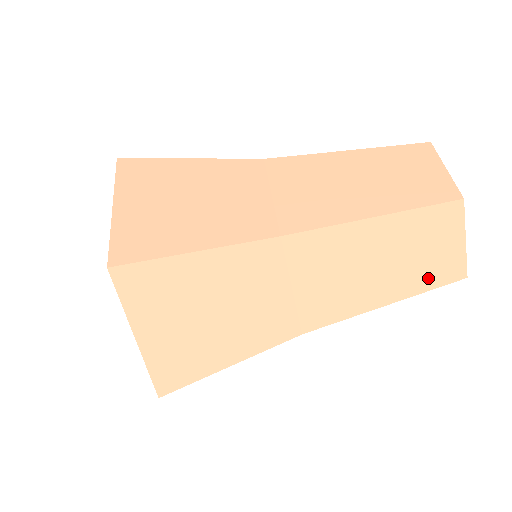
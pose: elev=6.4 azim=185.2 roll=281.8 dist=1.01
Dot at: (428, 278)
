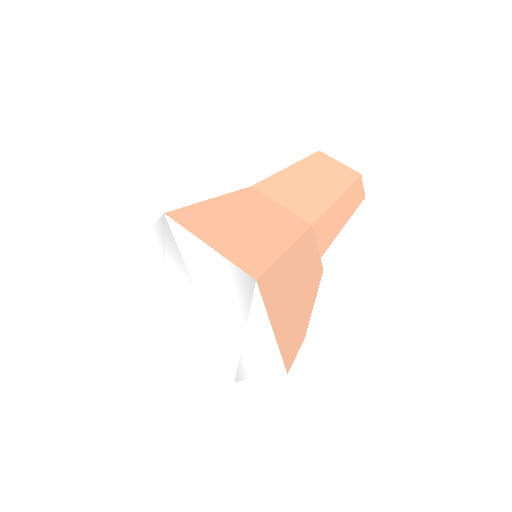
Dot at: (344, 180)
